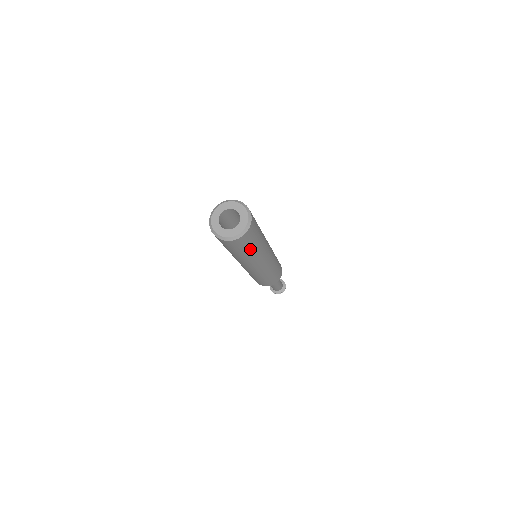
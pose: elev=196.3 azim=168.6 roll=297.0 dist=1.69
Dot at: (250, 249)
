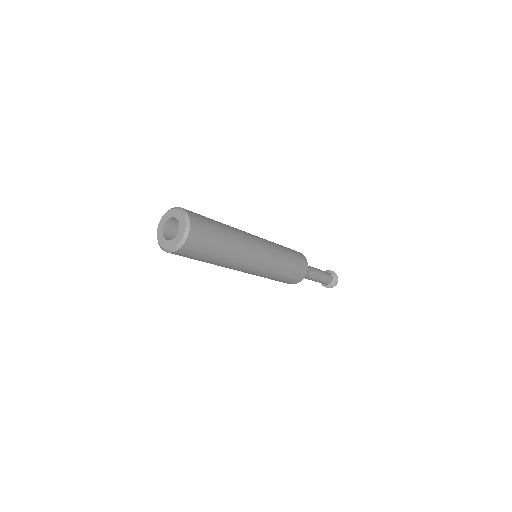
Dot at: (213, 254)
